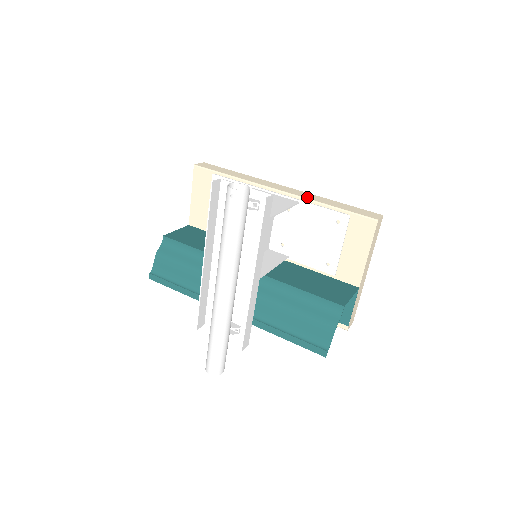
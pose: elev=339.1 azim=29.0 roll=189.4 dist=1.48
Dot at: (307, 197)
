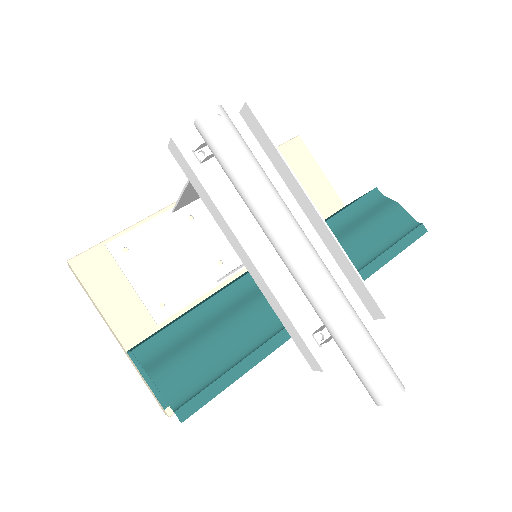
Dot at: occluded
